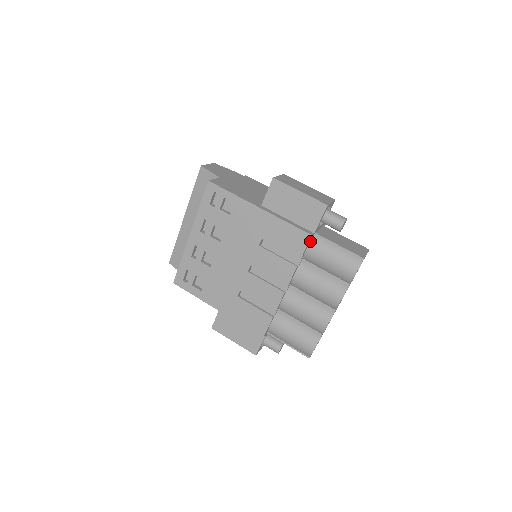
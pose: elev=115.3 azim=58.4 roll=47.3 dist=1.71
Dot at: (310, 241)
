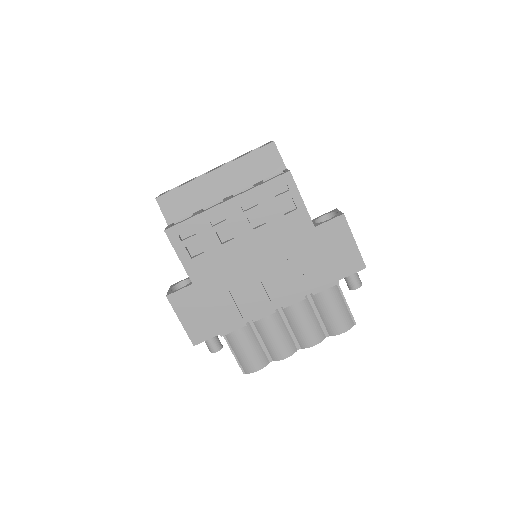
Dot at: occluded
